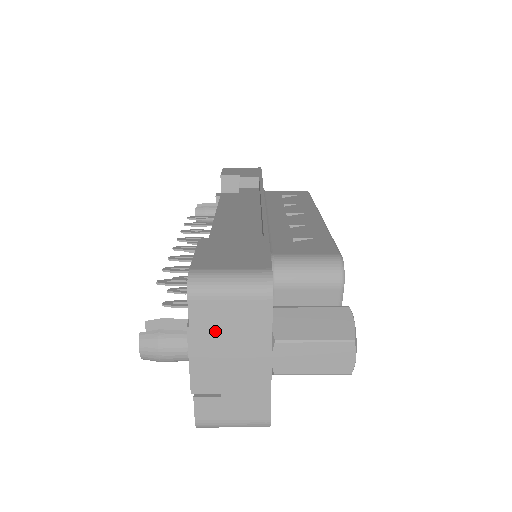
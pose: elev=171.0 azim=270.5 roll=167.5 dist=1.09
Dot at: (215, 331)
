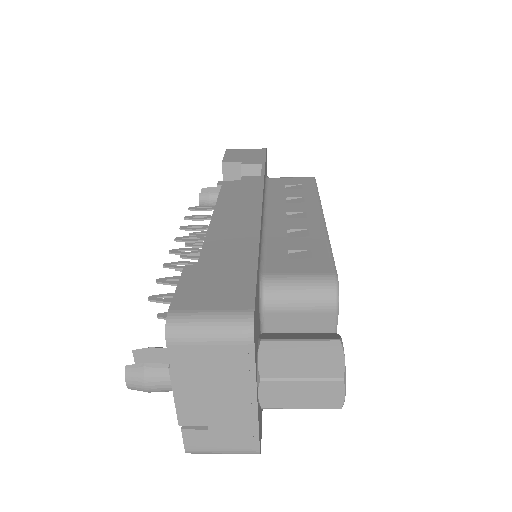
Dot at: (198, 372)
